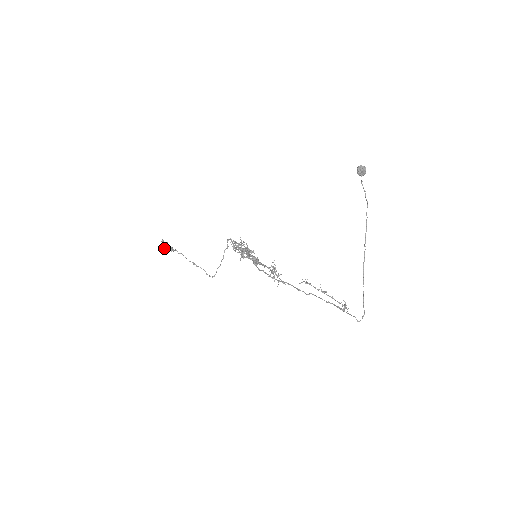
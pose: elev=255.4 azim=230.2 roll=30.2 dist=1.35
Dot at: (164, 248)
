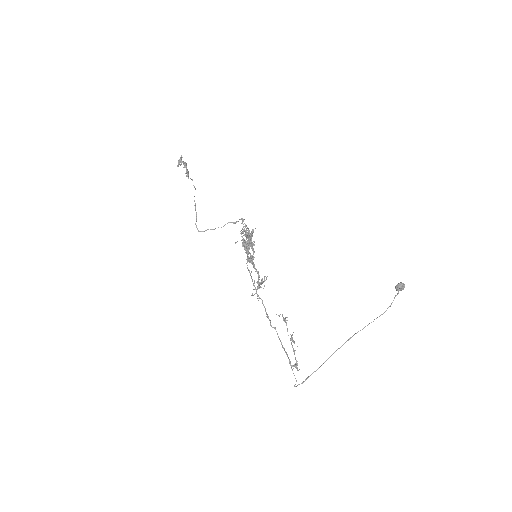
Dot at: (180, 165)
